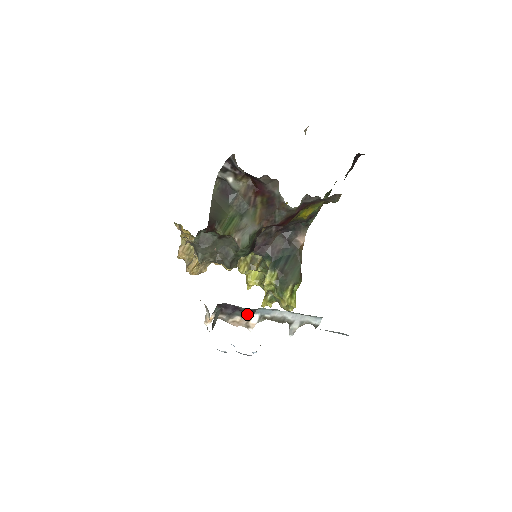
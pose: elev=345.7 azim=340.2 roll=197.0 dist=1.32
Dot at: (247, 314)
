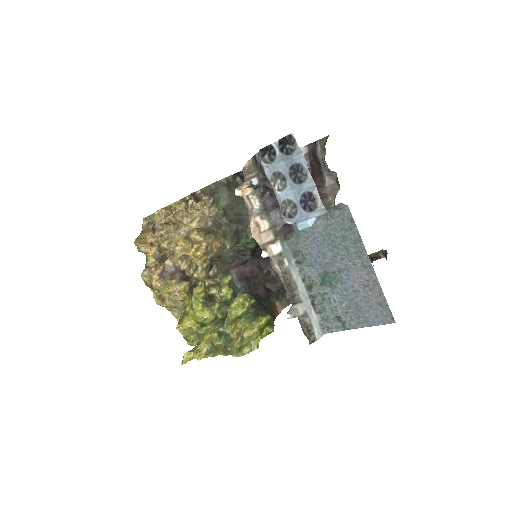
Dot at: (279, 228)
